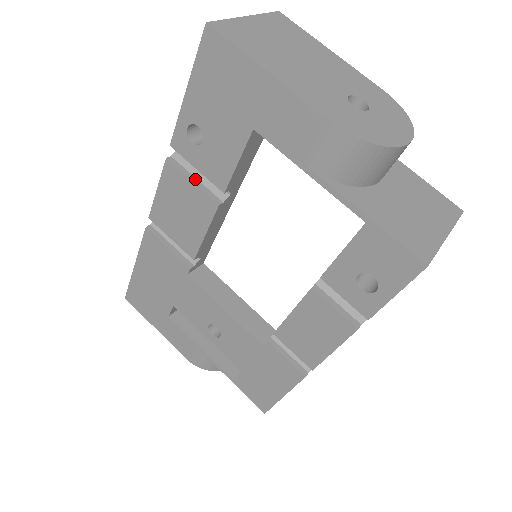
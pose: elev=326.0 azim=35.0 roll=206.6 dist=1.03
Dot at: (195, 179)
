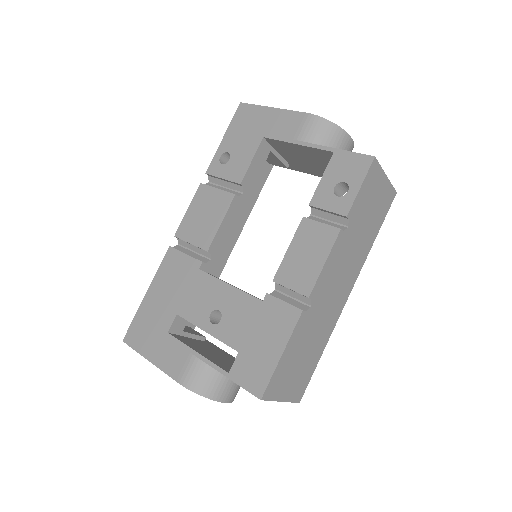
Dot at: (219, 190)
